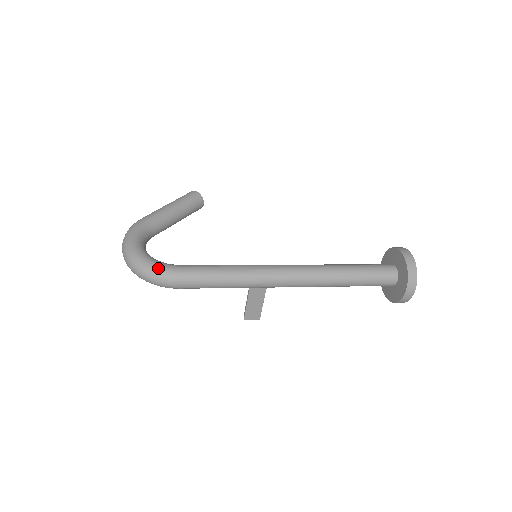
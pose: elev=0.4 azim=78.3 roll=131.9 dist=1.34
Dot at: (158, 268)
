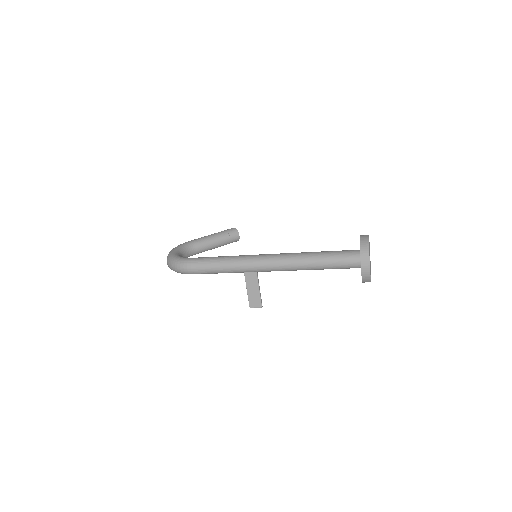
Dot at: (179, 259)
